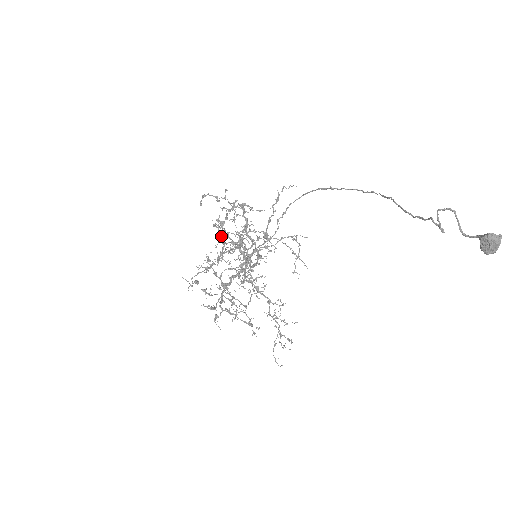
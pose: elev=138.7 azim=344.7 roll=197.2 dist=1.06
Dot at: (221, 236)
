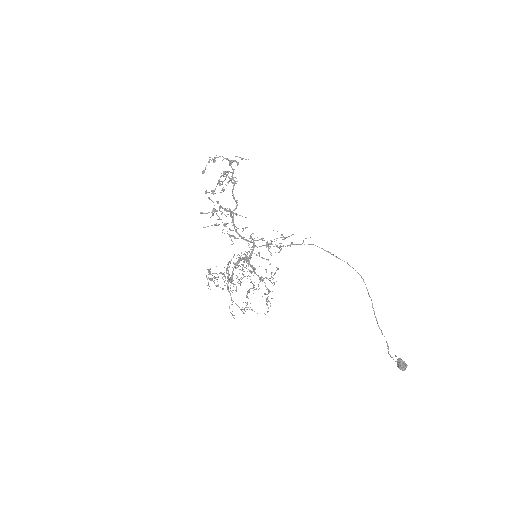
Dot at: (252, 283)
